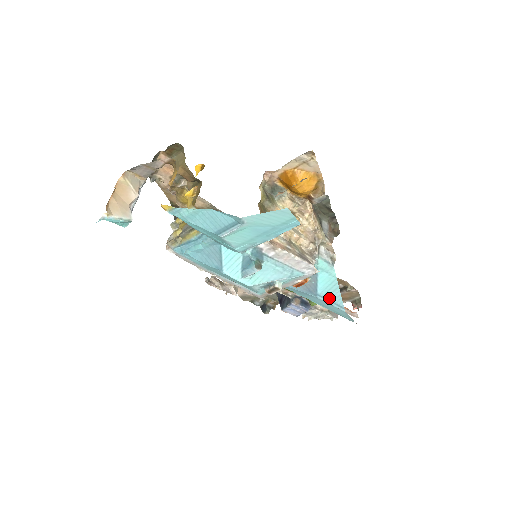
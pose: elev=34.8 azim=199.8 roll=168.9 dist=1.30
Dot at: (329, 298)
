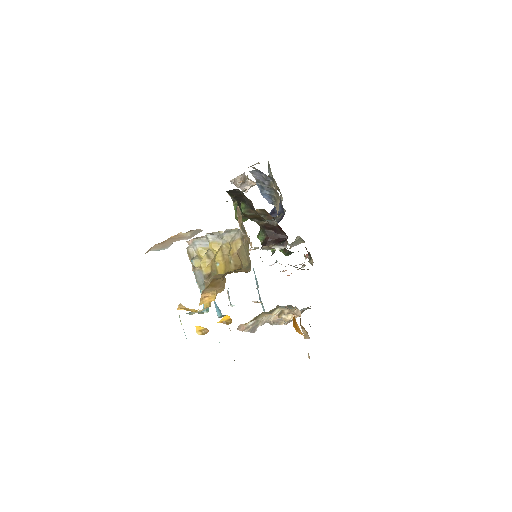
Dot at: occluded
